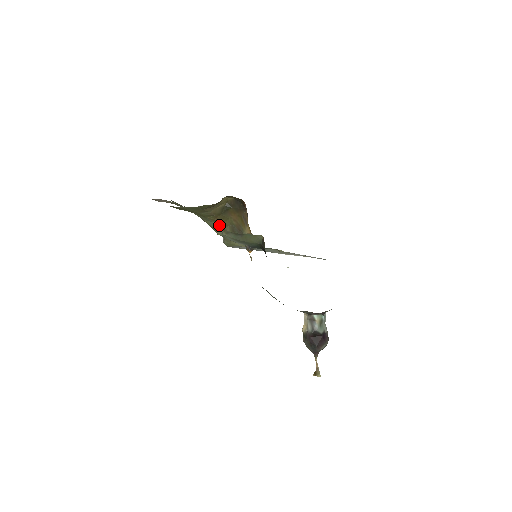
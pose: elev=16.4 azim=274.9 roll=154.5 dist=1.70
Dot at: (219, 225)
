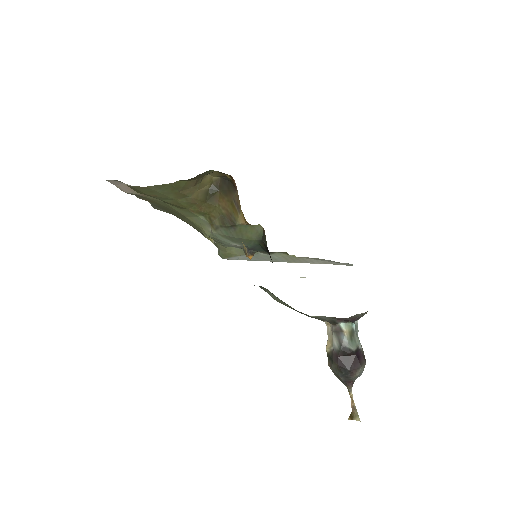
Dot at: (205, 219)
